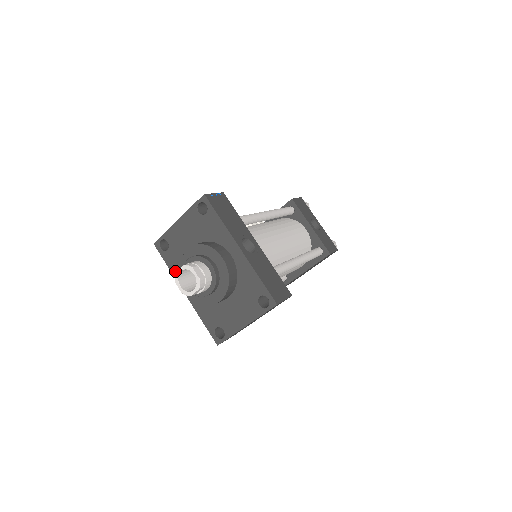
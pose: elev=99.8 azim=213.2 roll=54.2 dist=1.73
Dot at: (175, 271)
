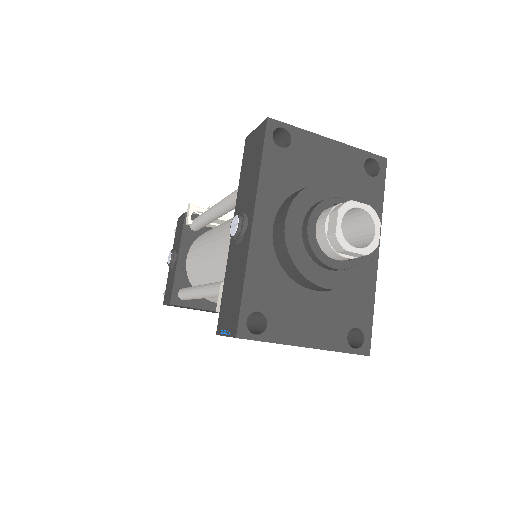
Dot at: (267, 181)
